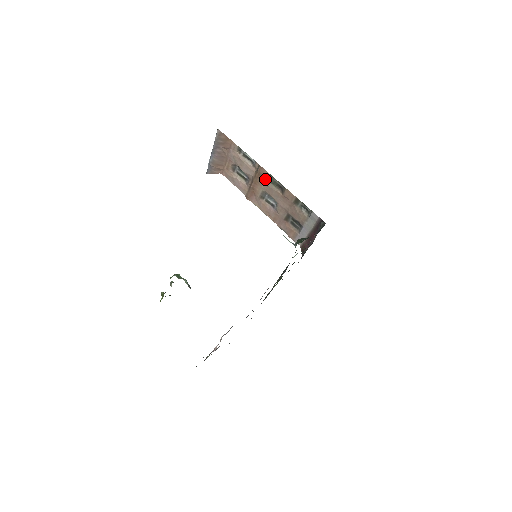
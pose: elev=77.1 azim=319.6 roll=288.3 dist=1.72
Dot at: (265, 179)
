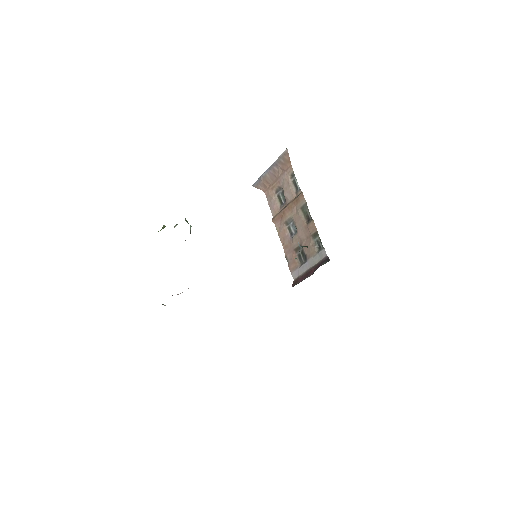
Dot at: (300, 206)
